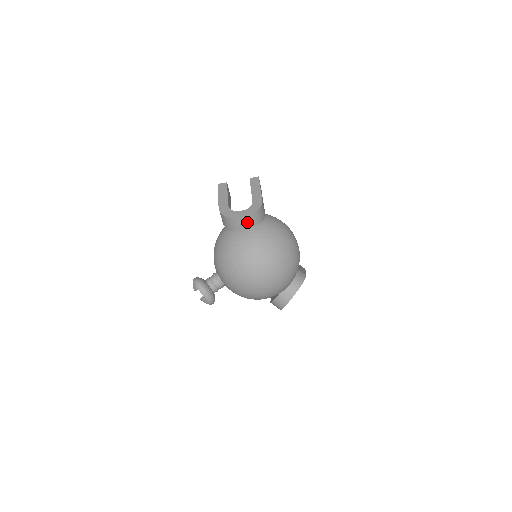
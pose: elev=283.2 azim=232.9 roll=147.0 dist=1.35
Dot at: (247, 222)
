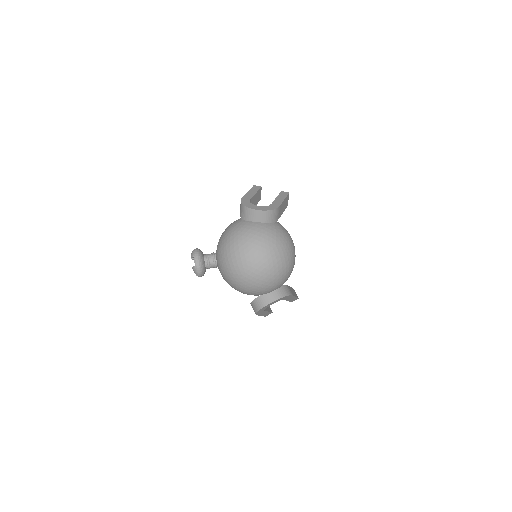
Dot at: (257, 216)
